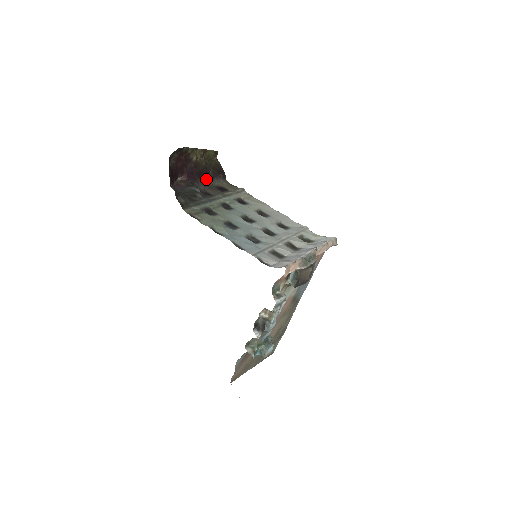
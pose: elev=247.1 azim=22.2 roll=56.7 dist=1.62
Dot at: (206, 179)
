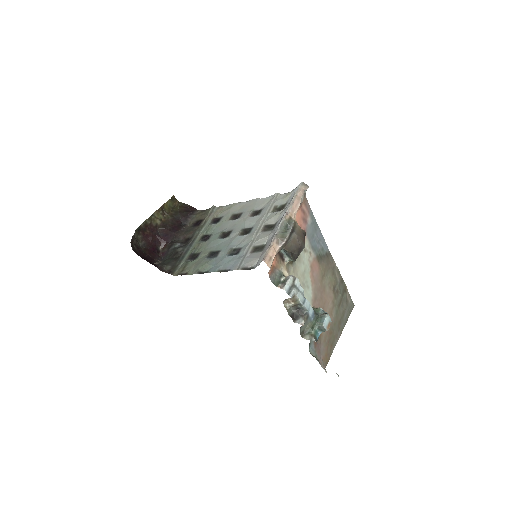
Dot at: (181, 227)
